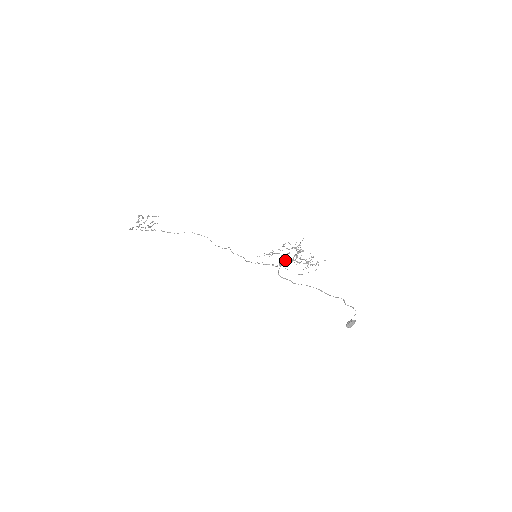
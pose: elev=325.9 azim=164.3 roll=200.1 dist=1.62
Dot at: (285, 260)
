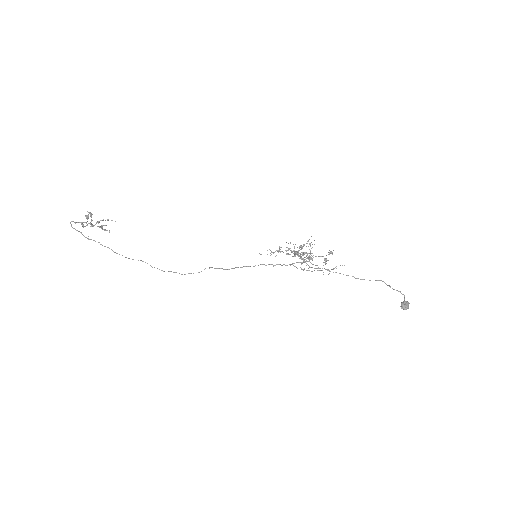
Dot at: occluded
